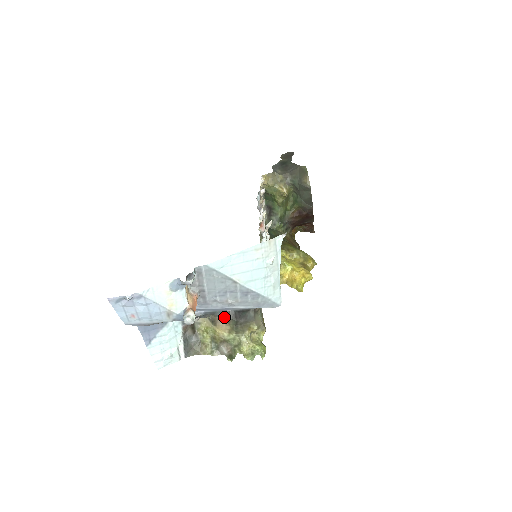
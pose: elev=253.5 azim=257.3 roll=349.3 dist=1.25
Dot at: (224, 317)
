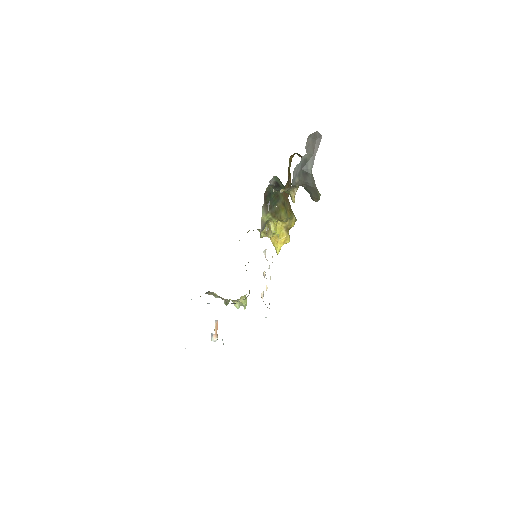
Dot at: occluded
